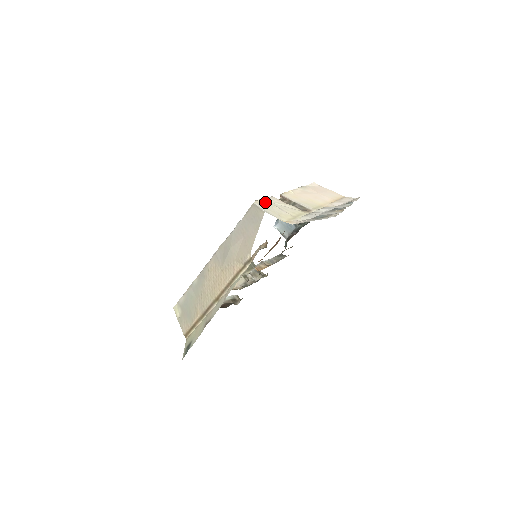
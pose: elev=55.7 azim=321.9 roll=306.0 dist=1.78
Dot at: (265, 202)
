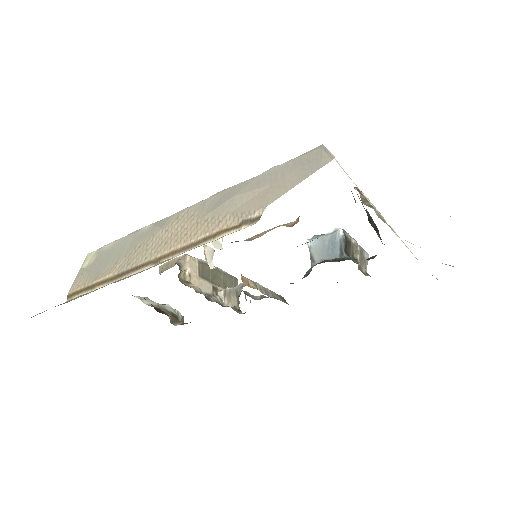
Dot at: (337, 162)
